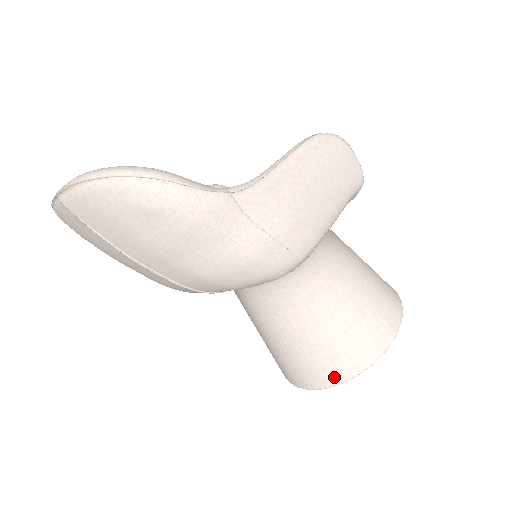
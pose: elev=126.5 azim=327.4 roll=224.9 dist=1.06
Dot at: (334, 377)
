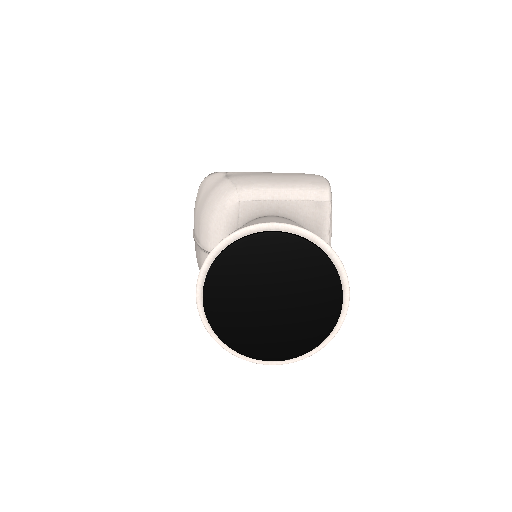
Dot at: occluded
